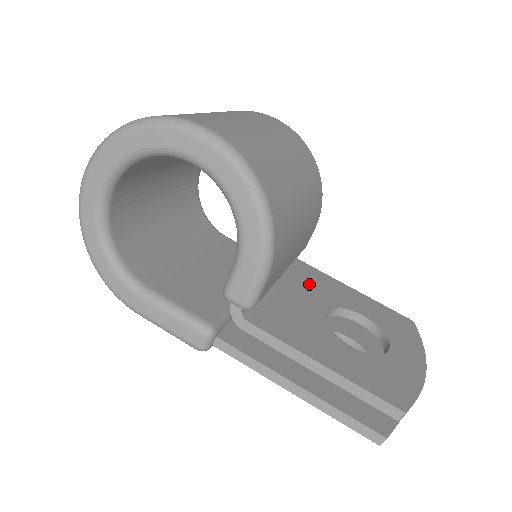
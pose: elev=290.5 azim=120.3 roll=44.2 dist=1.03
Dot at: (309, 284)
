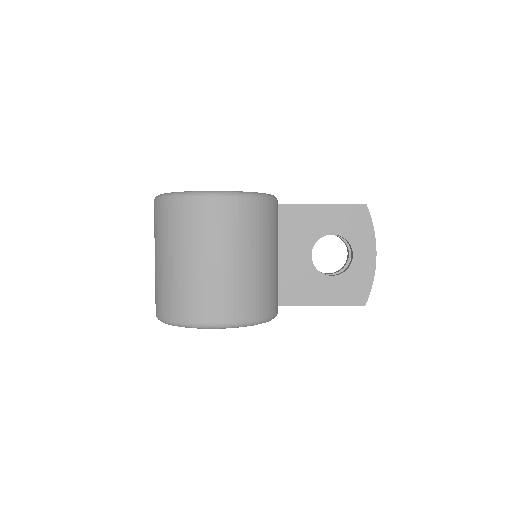
Dot at: (292, 232)
